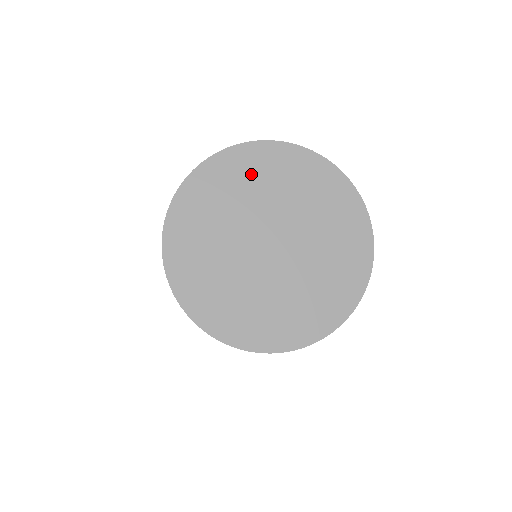
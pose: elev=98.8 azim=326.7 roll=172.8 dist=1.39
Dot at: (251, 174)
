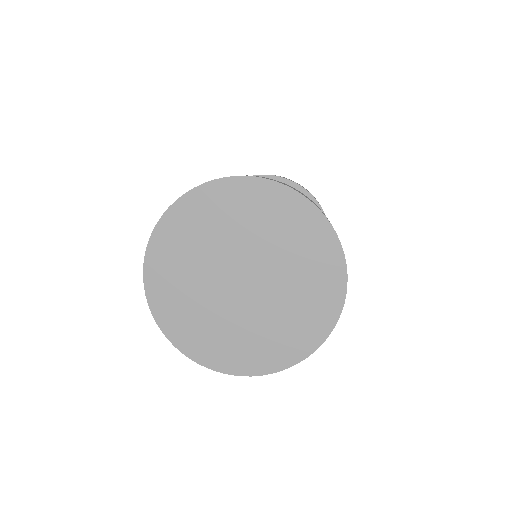
Dot at: (199, 224)
